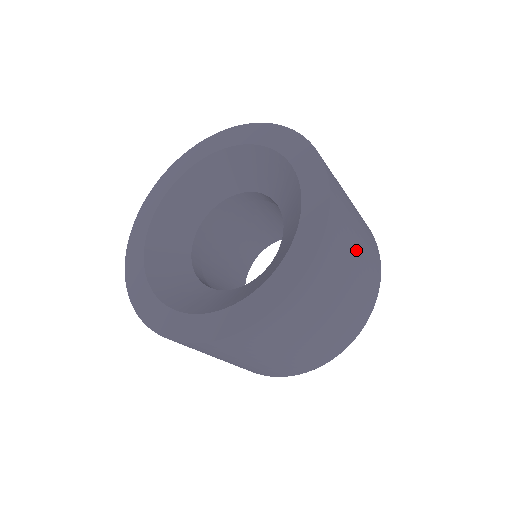
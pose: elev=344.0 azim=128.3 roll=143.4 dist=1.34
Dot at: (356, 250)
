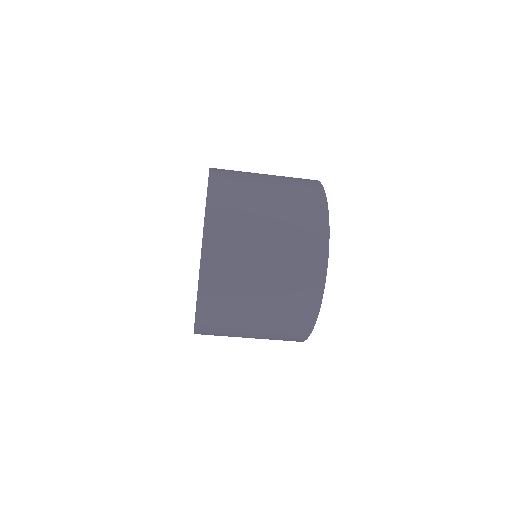
Dot at: (264, 188)
